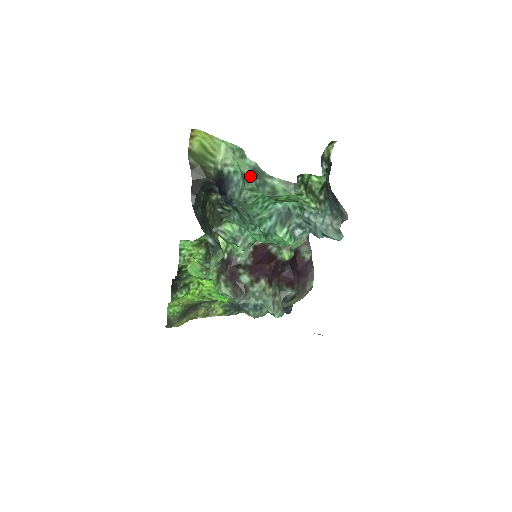
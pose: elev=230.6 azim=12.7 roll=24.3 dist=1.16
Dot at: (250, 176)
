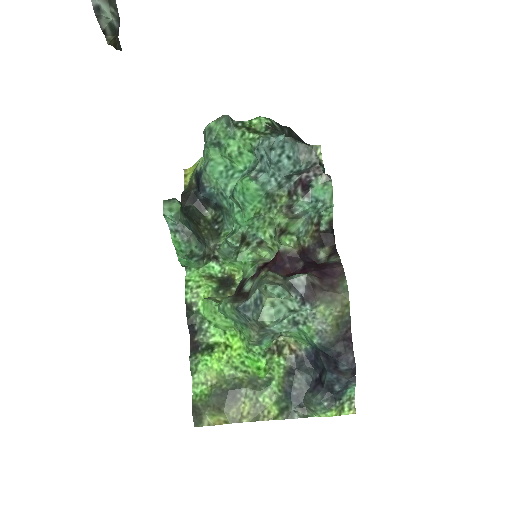
Dot at: occluded
